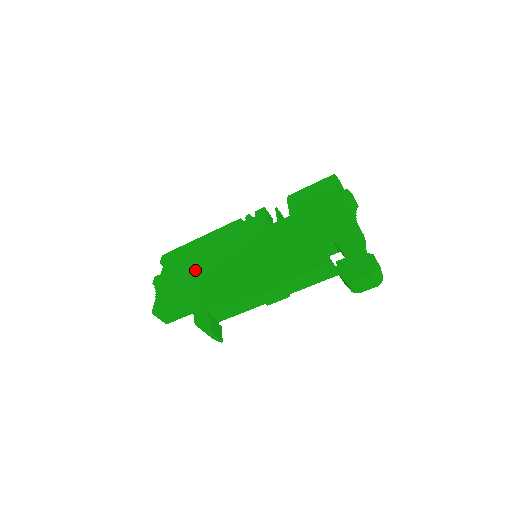
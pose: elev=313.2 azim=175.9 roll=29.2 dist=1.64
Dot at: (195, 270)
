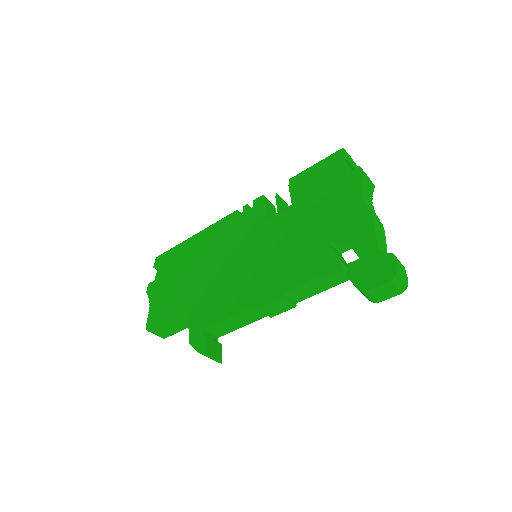
Dot at: (189, 276)
